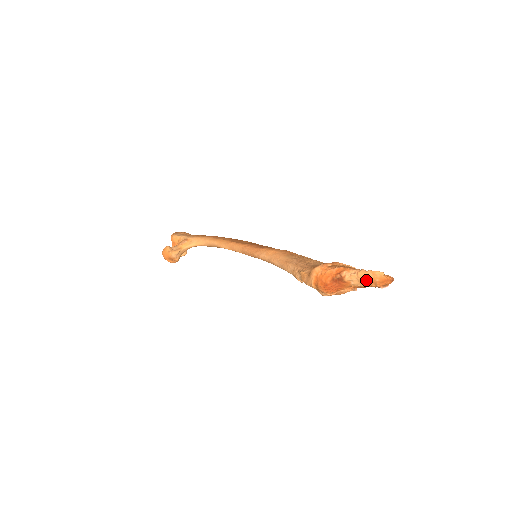
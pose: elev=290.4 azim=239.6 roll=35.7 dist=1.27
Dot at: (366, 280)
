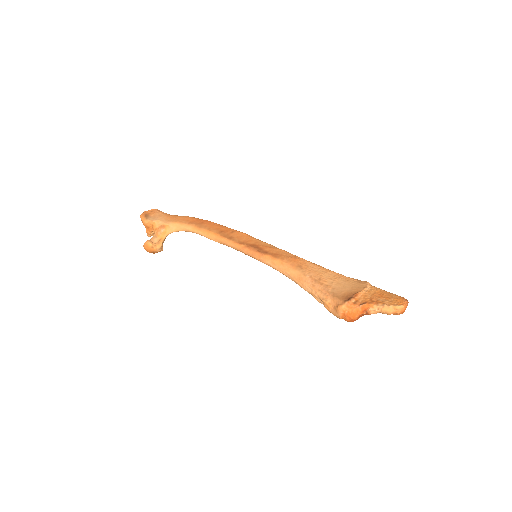
Dot at: (389, 314)
